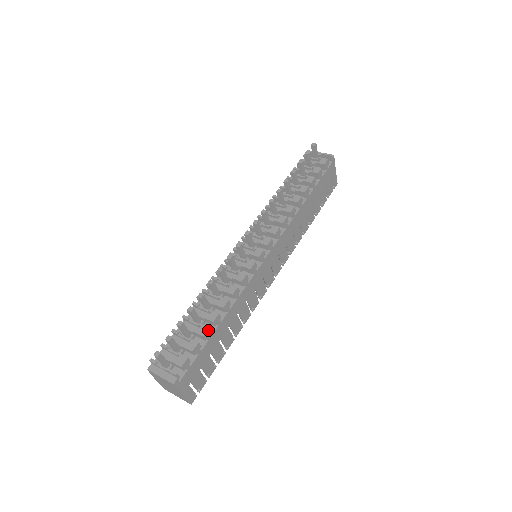
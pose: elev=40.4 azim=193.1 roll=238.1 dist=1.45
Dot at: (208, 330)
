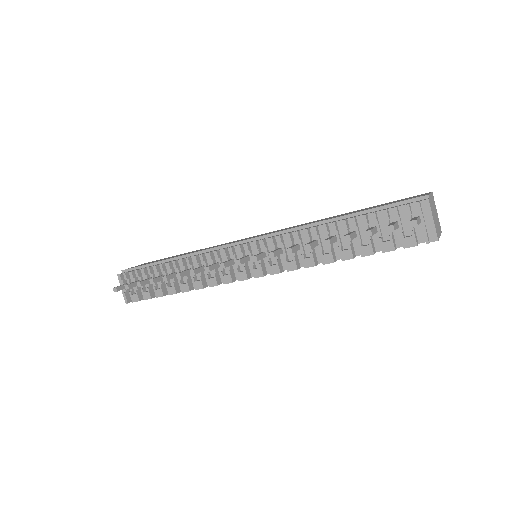
Dot at: occluded
